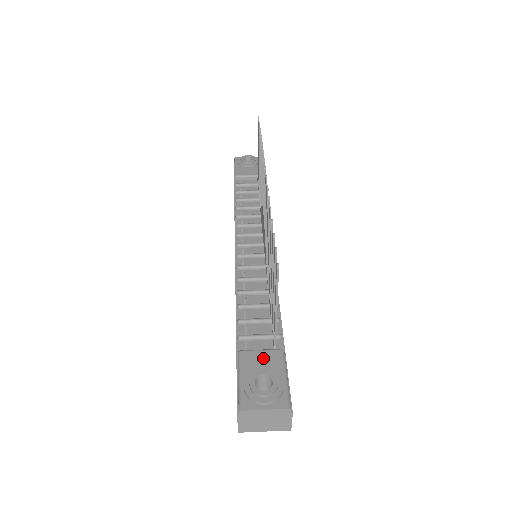
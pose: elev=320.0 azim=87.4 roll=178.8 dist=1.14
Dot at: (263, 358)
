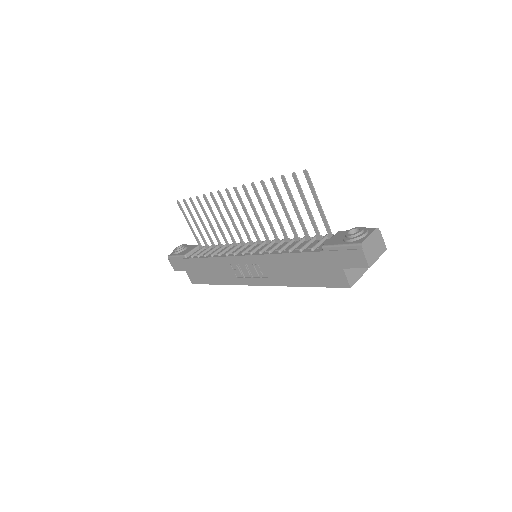
Dot at: (336, 237)
